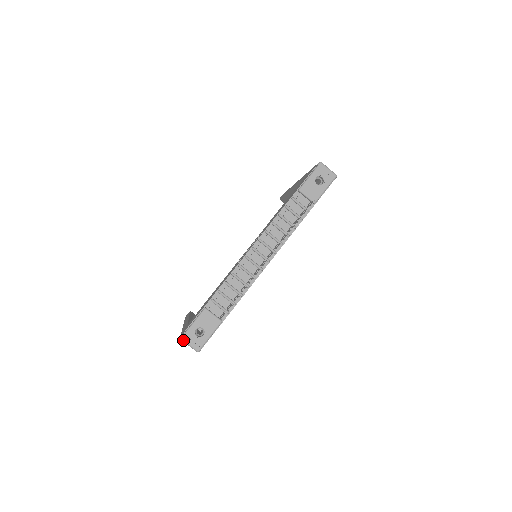
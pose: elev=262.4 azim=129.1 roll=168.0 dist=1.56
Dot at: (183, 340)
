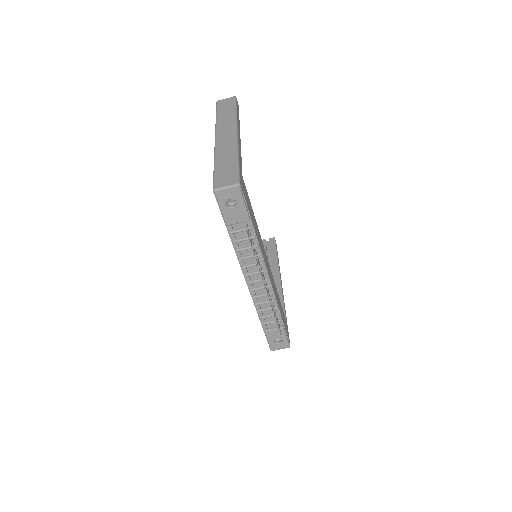
Dot at: occluded
